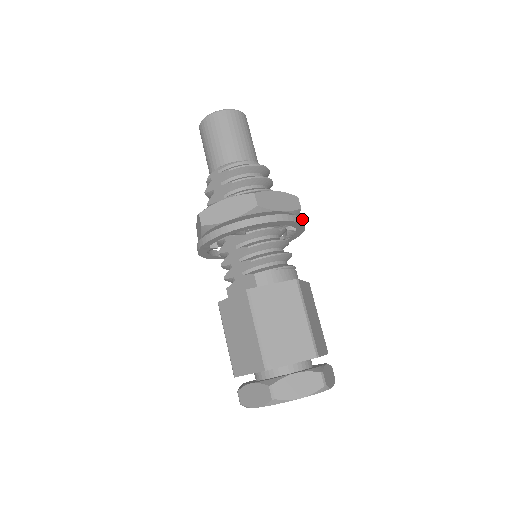
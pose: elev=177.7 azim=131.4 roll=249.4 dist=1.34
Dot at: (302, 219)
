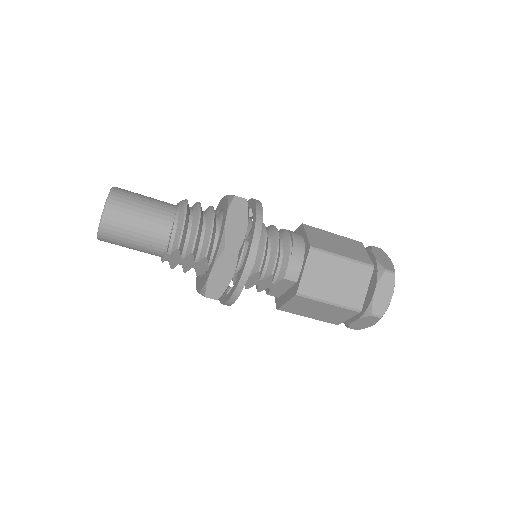
Dot at: (256, 204)
